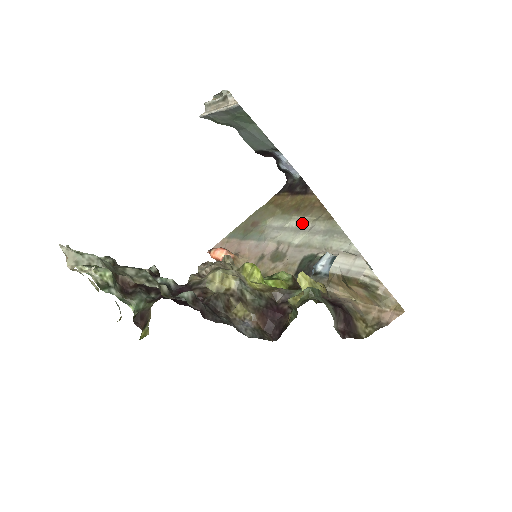
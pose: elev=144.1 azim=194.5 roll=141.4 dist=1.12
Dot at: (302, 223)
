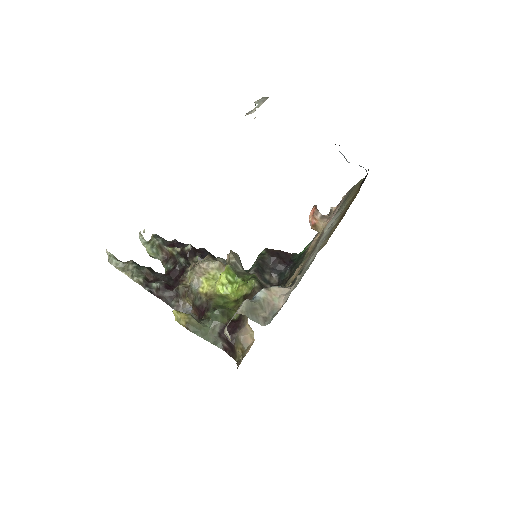
Dot at: (328, 233)
